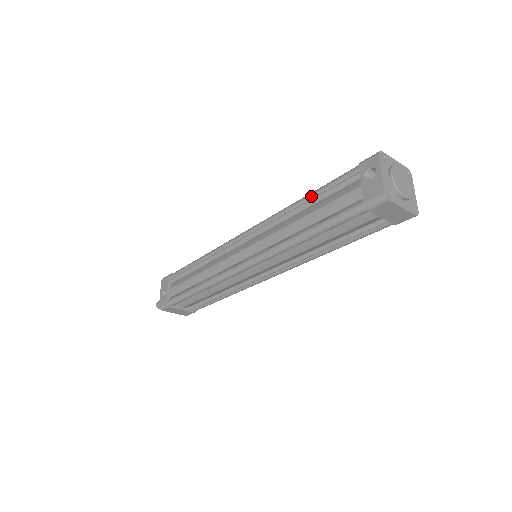
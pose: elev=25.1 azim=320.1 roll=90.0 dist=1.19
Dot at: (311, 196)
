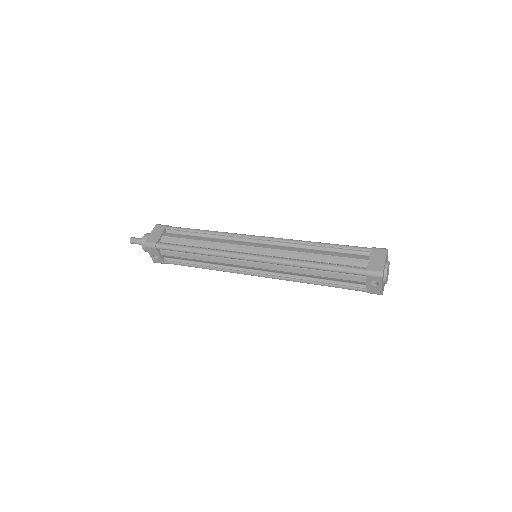
Dot at: (323, 270)
